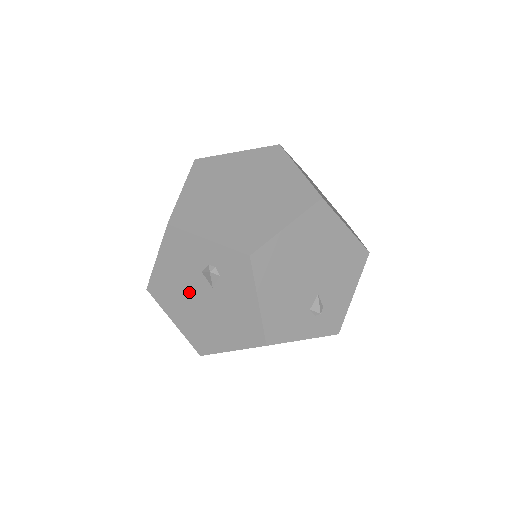
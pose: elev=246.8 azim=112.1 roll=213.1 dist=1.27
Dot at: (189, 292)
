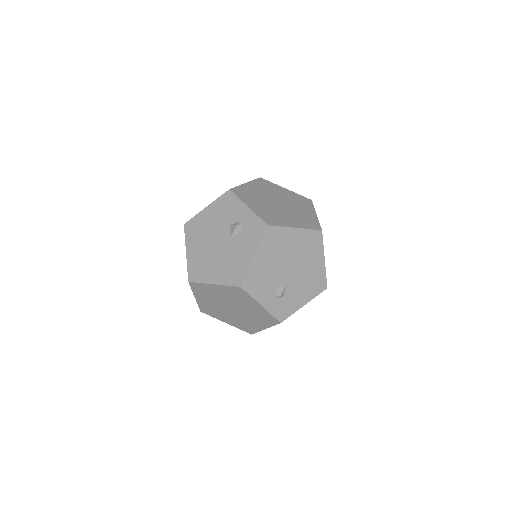
Dot at: (213, 235)
